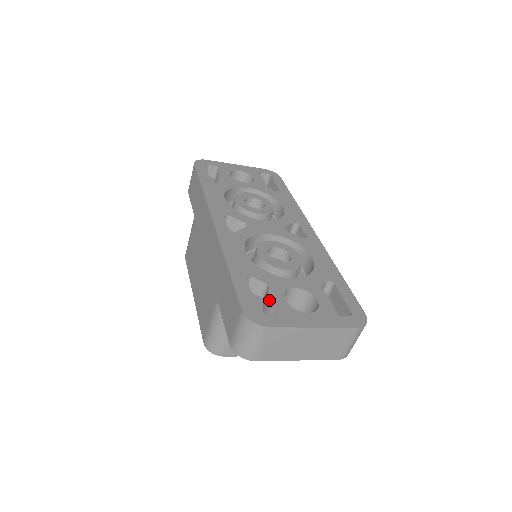
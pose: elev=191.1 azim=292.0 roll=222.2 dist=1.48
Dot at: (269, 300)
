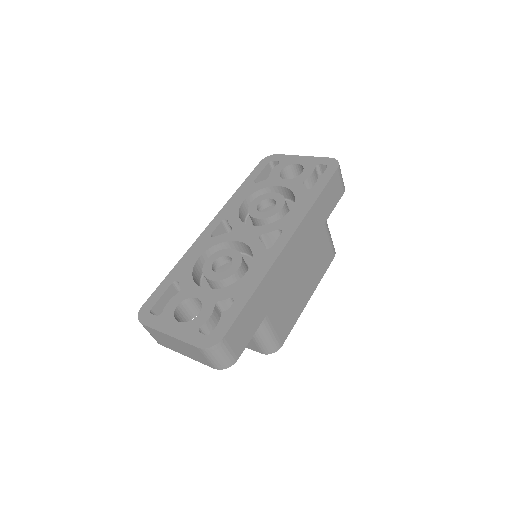
Dot at: (167, 303)
